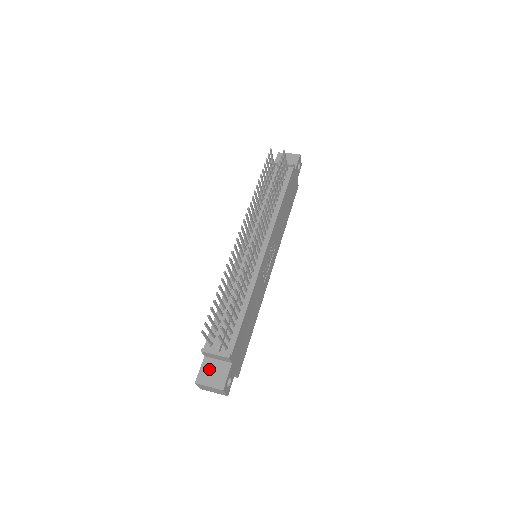
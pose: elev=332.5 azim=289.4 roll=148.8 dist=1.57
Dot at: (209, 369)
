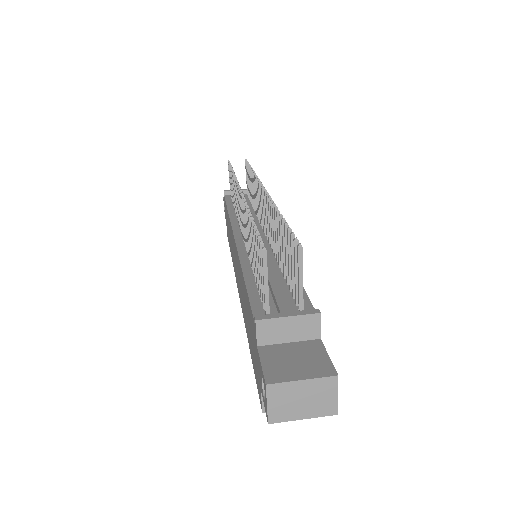
Dot at: (281, 358)
